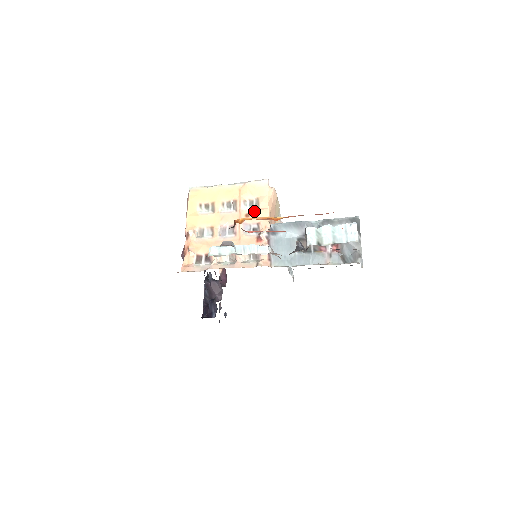
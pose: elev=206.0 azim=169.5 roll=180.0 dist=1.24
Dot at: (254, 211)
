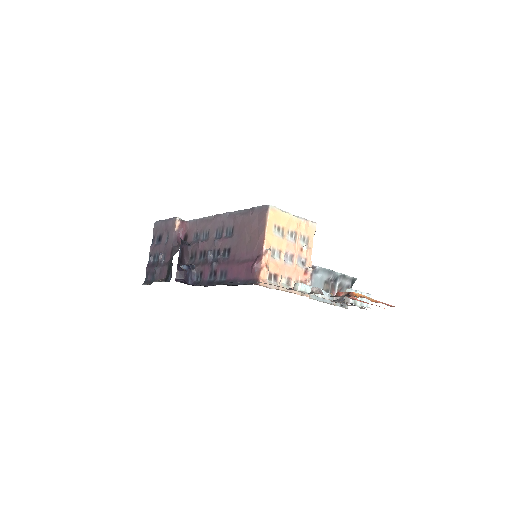
Dot at: (307, 249)
